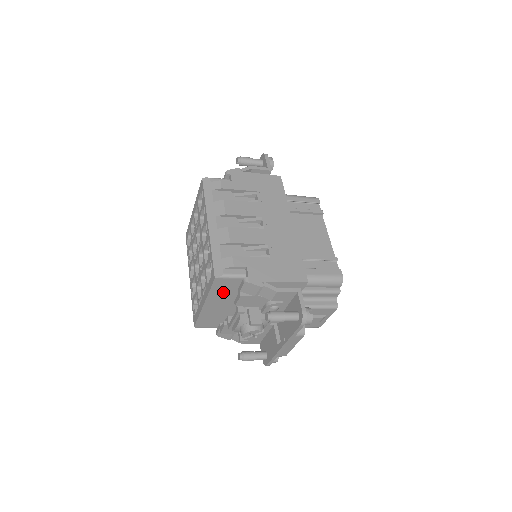
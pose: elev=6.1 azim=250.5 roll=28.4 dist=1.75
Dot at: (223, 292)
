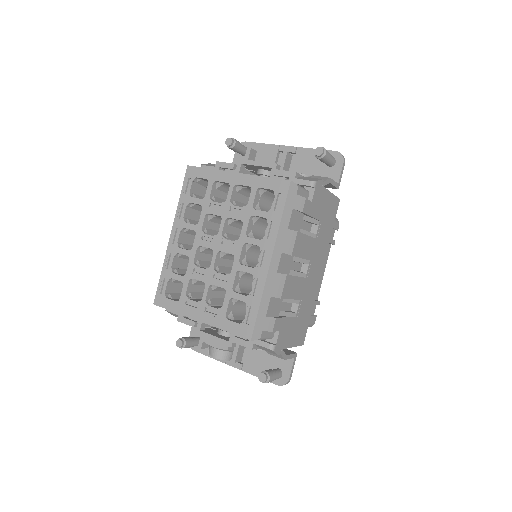
Dot at: occluded
